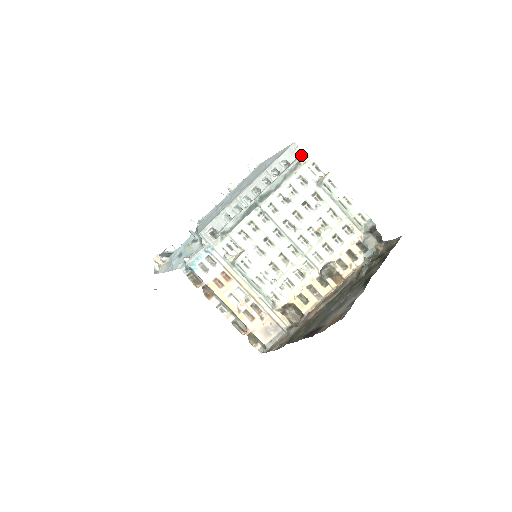
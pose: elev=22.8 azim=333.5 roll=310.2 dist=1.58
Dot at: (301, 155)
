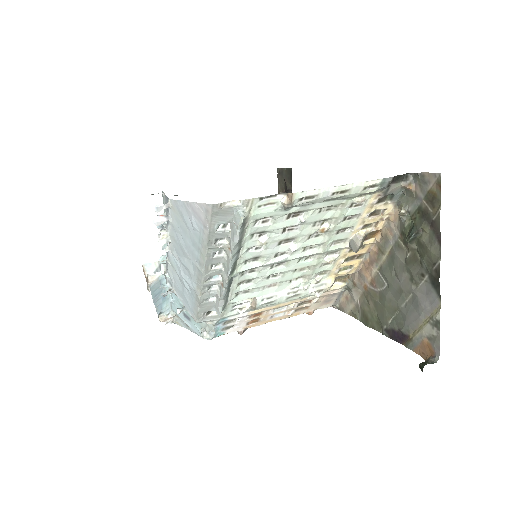
Dot at: (236, 207)
